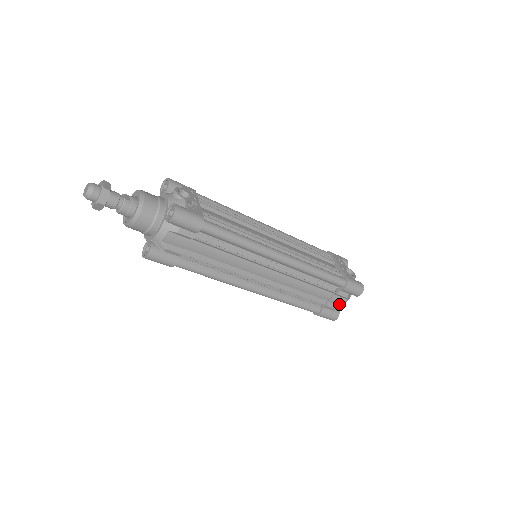
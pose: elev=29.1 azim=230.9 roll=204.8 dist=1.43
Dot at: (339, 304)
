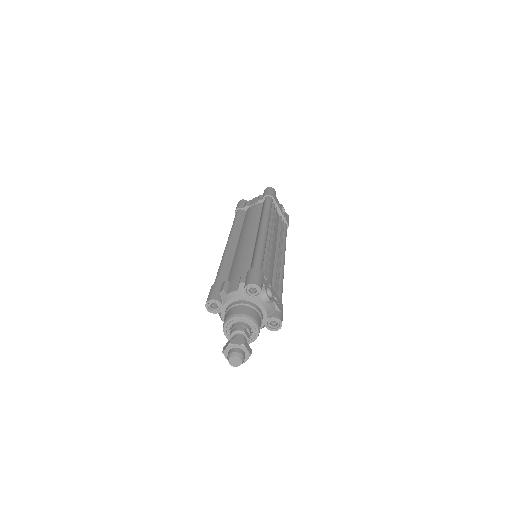
Dot at: occluded
